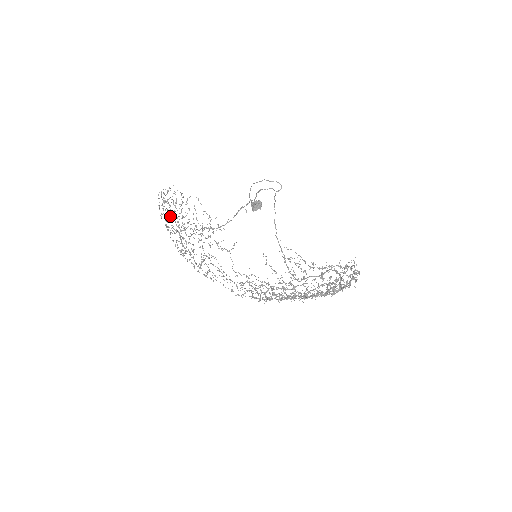
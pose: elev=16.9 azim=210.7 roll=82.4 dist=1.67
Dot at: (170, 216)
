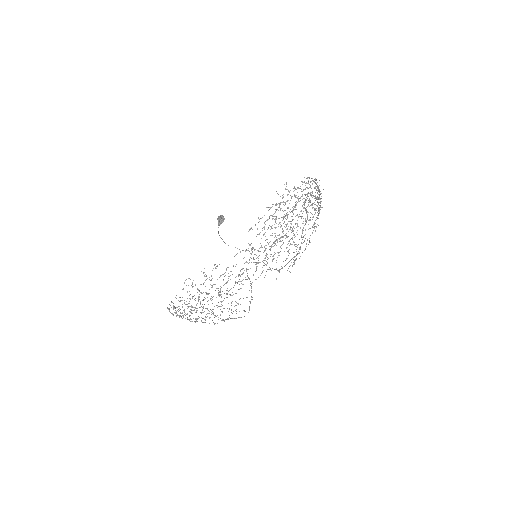
Dot at: (184, 311)
